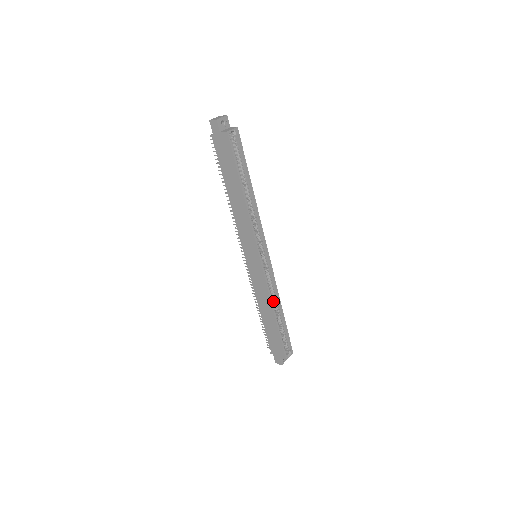
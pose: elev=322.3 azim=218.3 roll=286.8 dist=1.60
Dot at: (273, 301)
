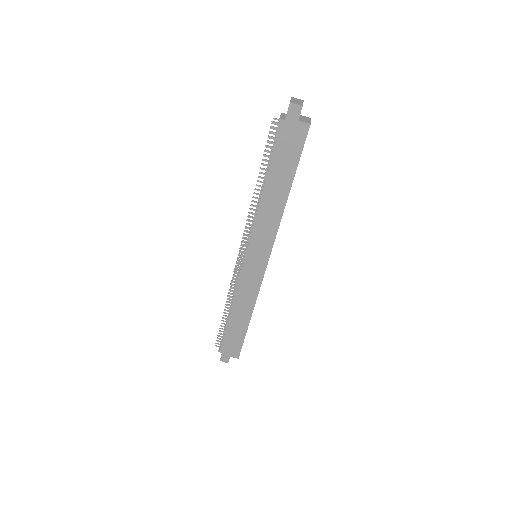
Dot at: occluded
